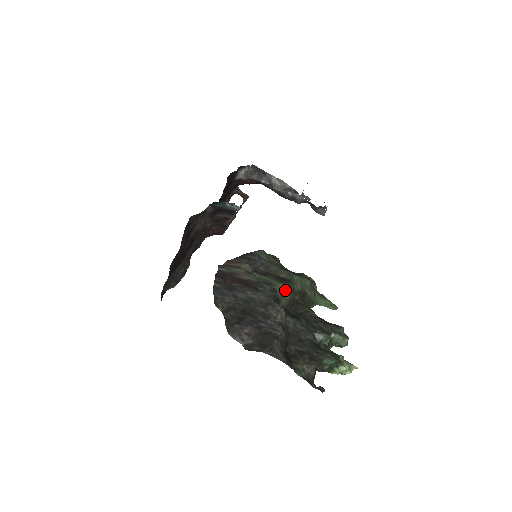
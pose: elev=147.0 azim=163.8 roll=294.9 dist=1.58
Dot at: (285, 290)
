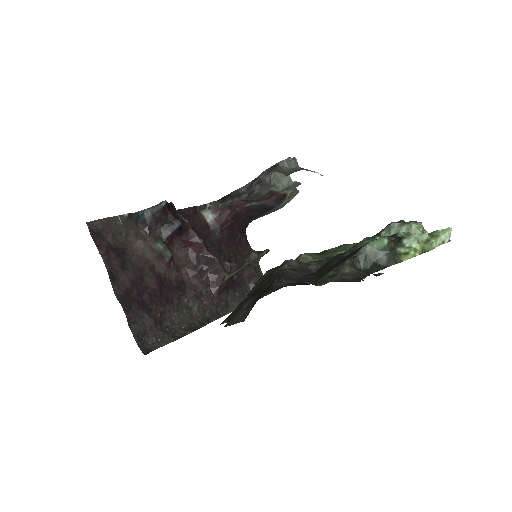
Dot at: (307, 257)
